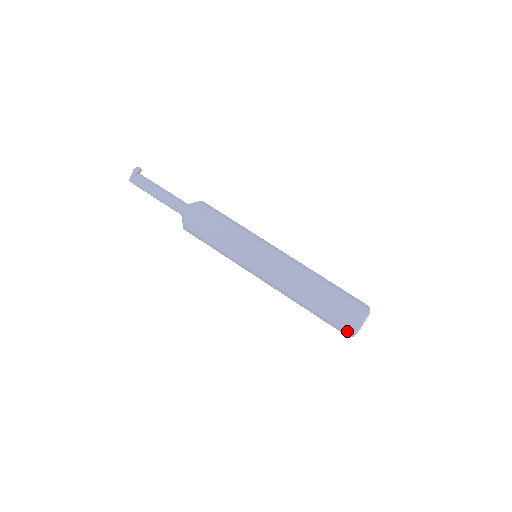
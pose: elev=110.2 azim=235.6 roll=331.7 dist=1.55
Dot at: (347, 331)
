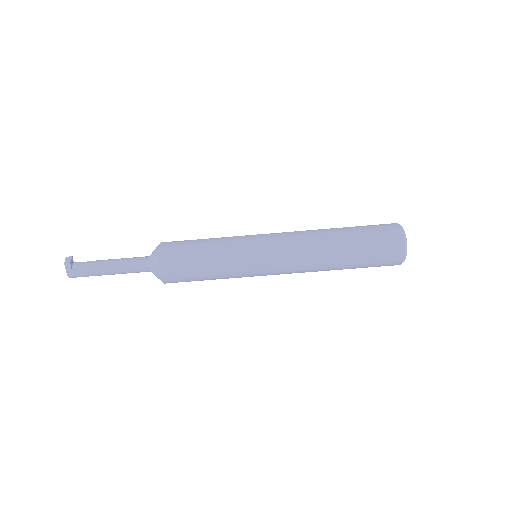
Dot at: (396, 262)
